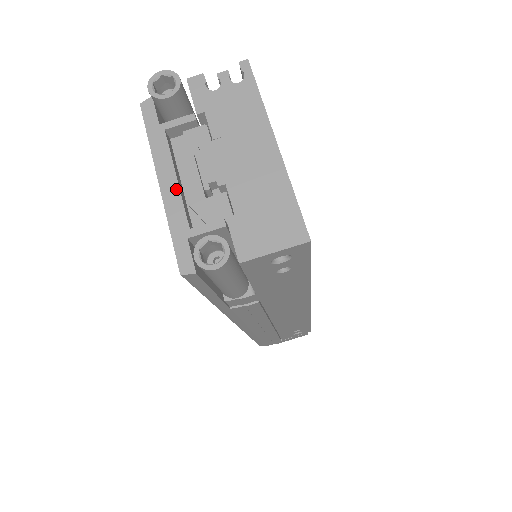
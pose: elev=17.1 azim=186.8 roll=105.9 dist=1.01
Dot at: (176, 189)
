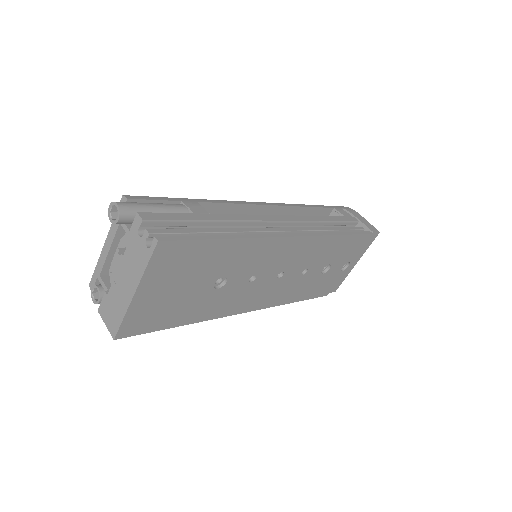
Dot at: (106, 254)
